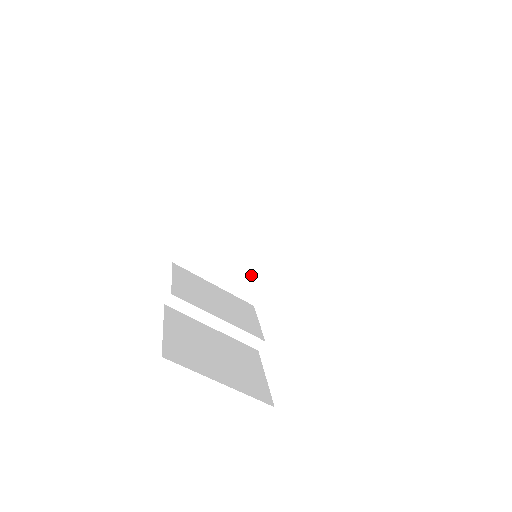
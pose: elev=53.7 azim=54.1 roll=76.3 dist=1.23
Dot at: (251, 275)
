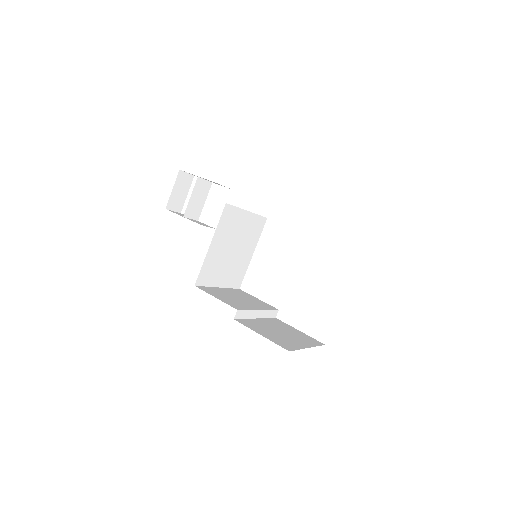
Dot at: (238, 269)
